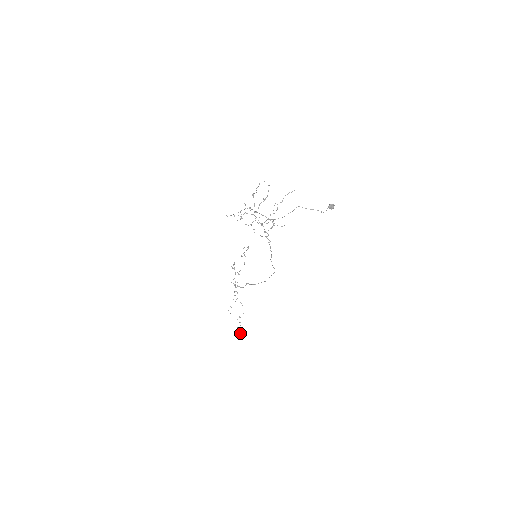
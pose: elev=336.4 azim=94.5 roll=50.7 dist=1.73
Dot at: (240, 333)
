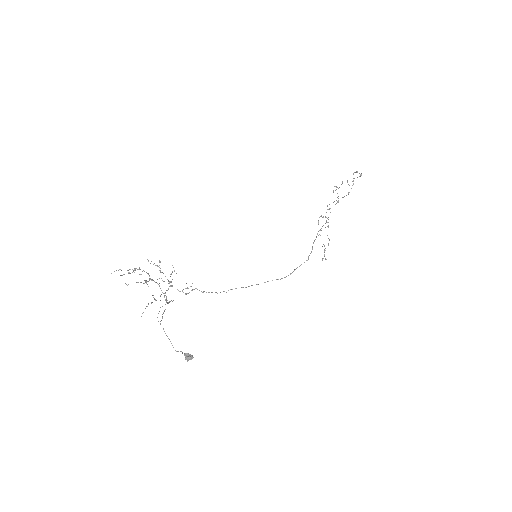
Dot at: occluded
